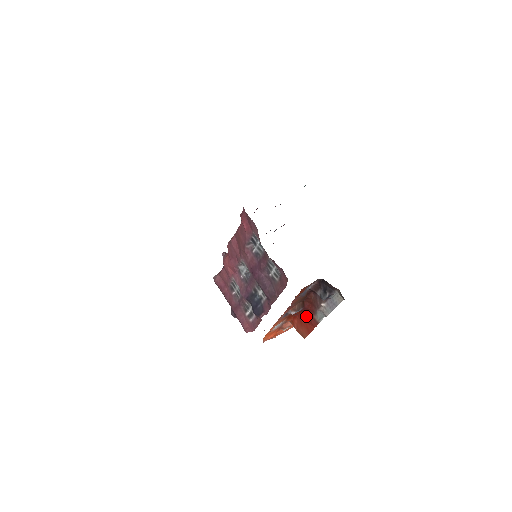
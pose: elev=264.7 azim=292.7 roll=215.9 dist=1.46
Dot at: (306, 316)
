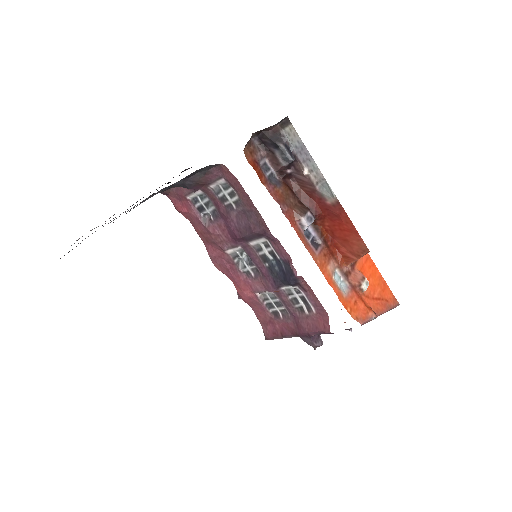
Dot at: (331, 221)
